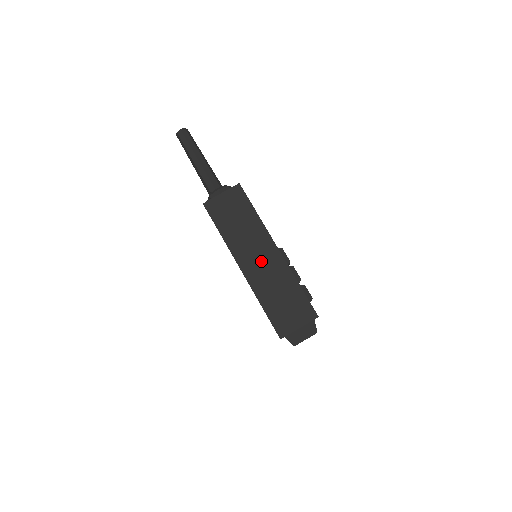
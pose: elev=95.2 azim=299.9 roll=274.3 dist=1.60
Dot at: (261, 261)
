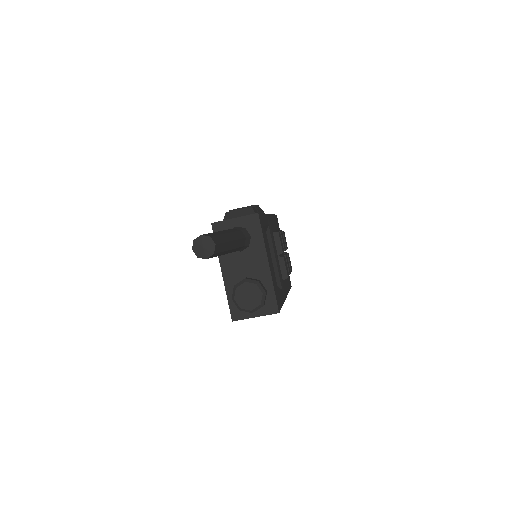
Dot at: occluded
